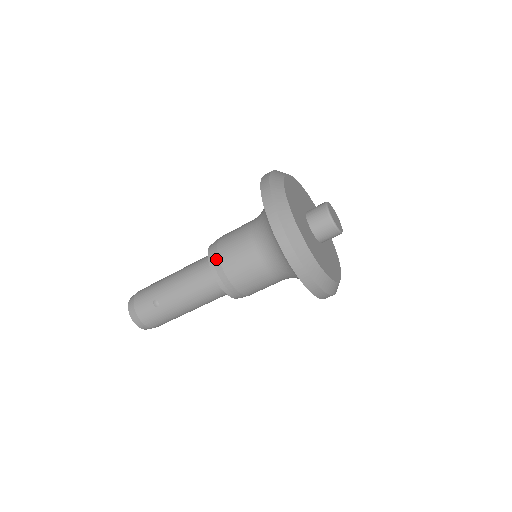
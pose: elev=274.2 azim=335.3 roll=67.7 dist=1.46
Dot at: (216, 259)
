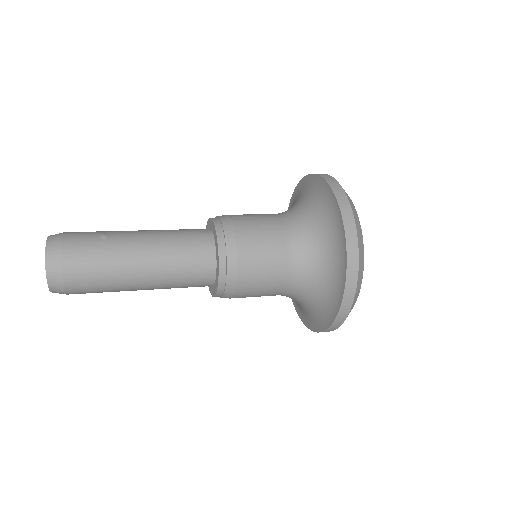
Dot at: (224, 215)
